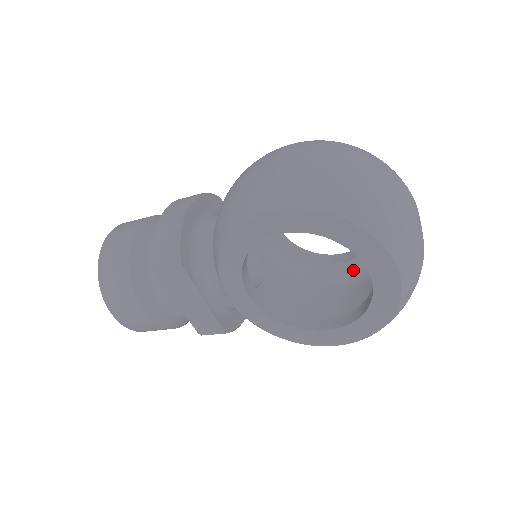
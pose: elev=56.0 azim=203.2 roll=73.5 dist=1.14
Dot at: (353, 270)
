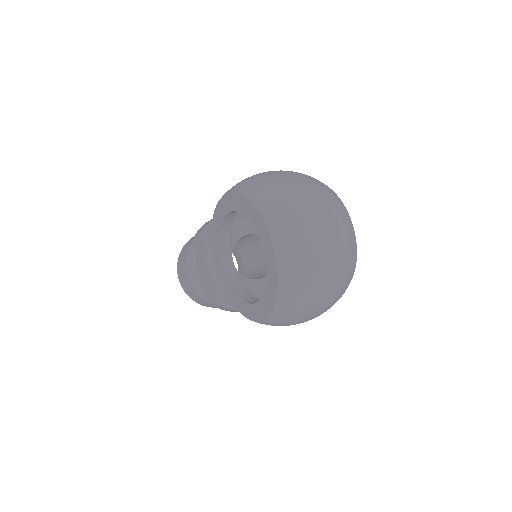
Dot at: occluded
